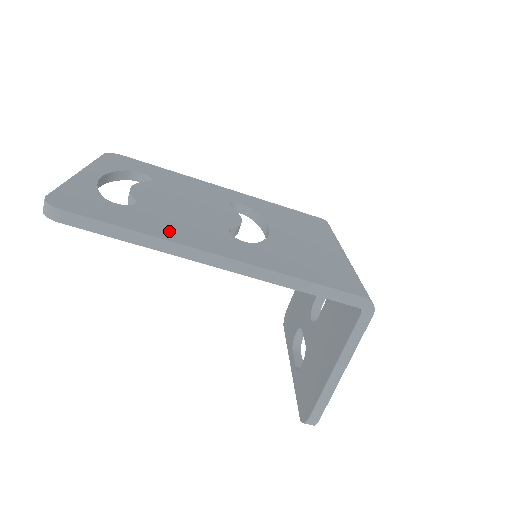
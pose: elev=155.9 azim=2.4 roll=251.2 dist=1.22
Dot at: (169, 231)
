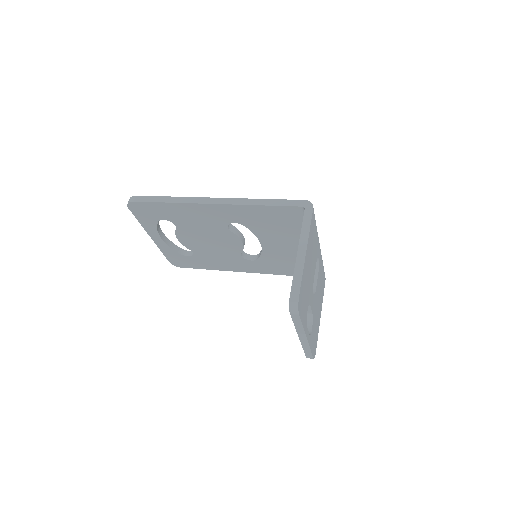
Dot at: occluded
